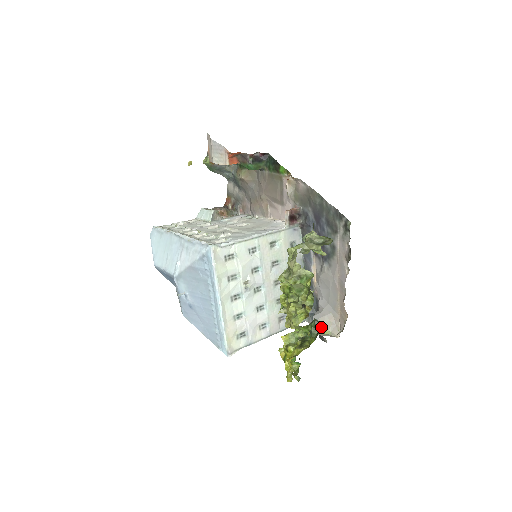
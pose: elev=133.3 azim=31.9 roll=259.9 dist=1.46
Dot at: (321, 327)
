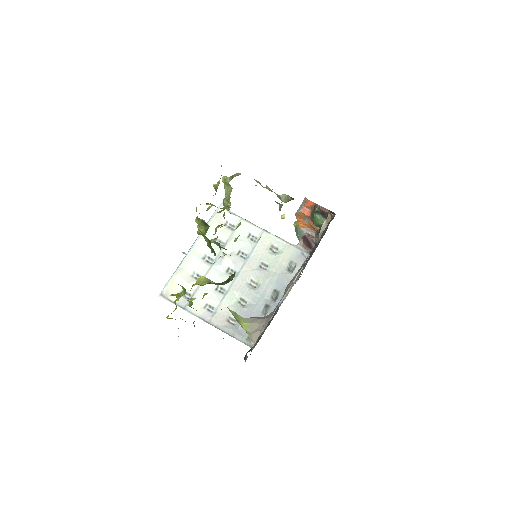
Dot at: (247, 322)
